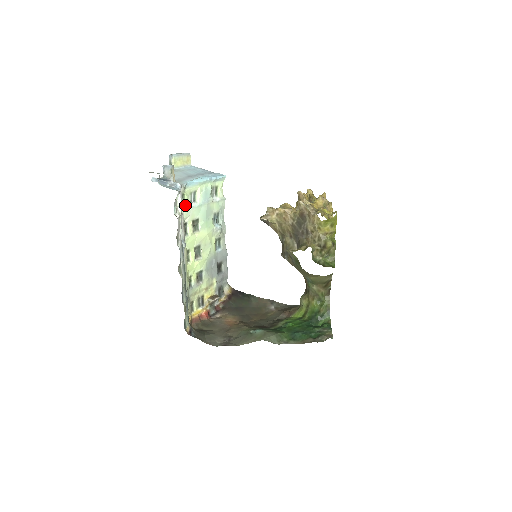
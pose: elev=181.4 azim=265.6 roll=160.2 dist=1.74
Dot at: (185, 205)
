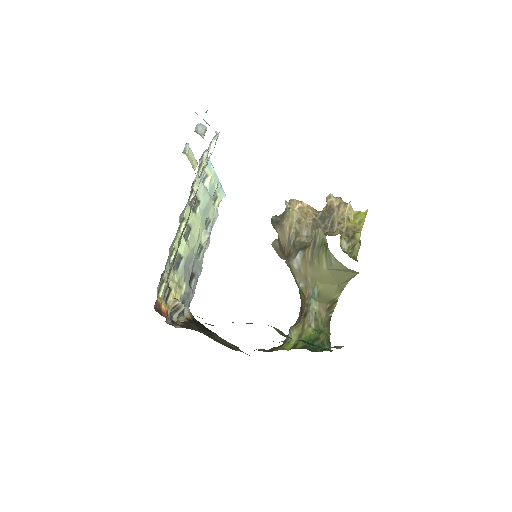
Dot at: (198, 174)
